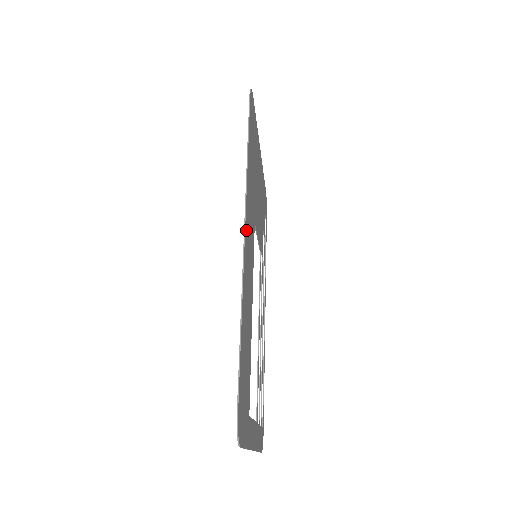
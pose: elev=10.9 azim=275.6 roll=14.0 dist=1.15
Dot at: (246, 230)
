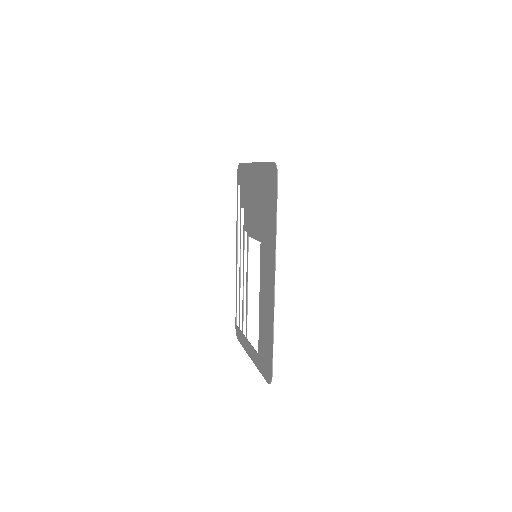
Dot at: (273, 278)
